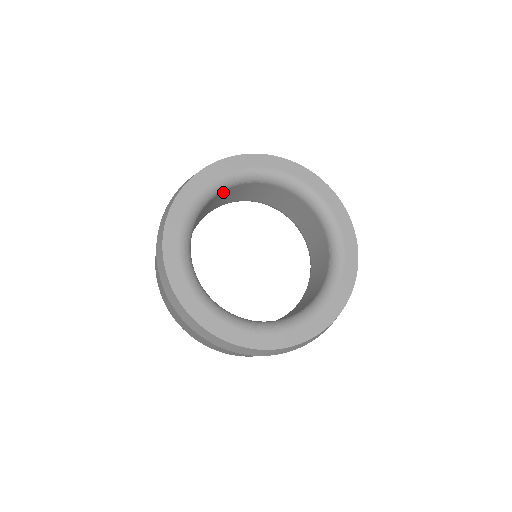
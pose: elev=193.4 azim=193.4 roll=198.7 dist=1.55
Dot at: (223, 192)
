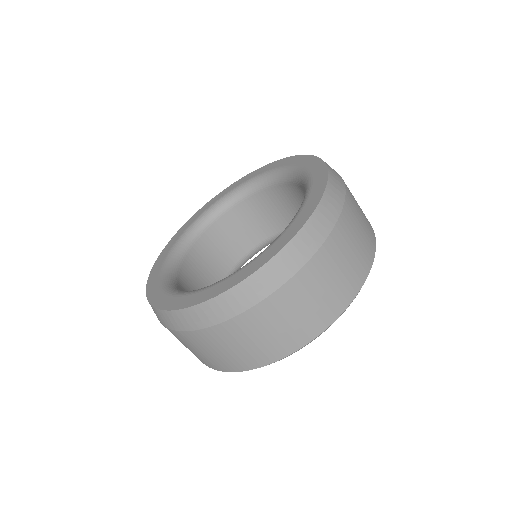
Dot at: (216, 225)
